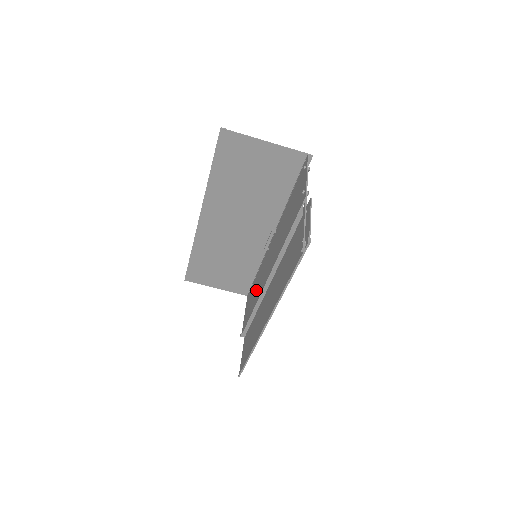
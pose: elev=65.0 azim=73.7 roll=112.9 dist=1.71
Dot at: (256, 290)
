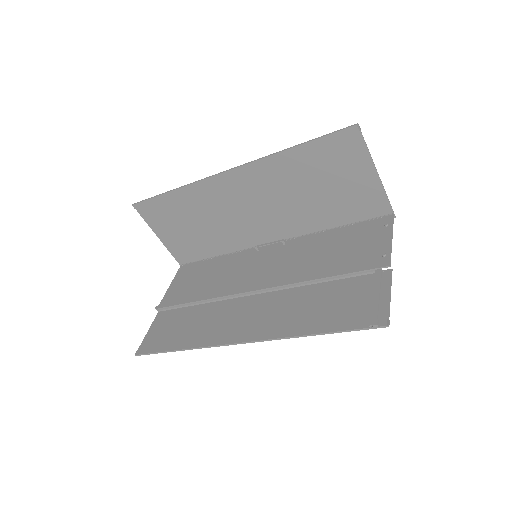
Dot at: (215, 279)
